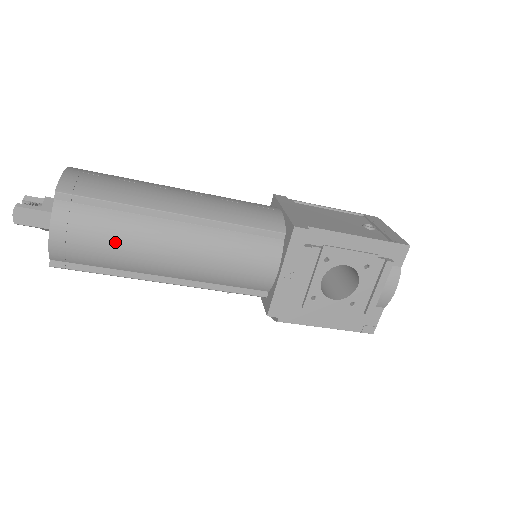
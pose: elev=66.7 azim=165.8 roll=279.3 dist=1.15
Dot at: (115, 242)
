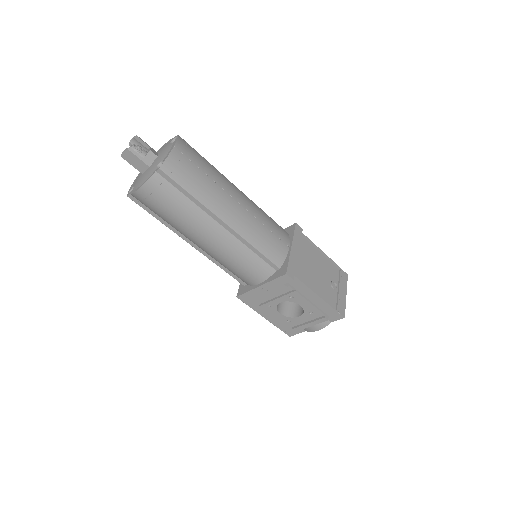
Dot at: (176, 215)
